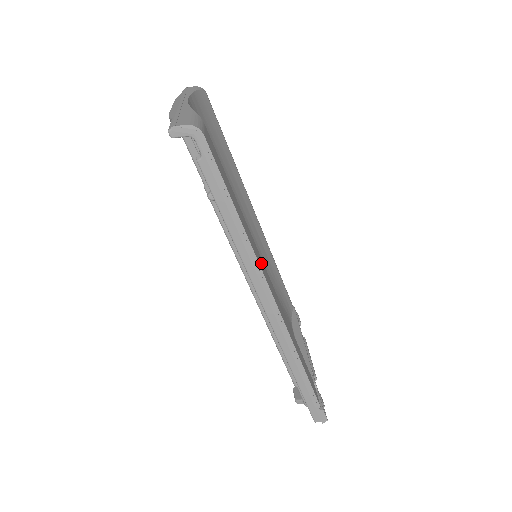
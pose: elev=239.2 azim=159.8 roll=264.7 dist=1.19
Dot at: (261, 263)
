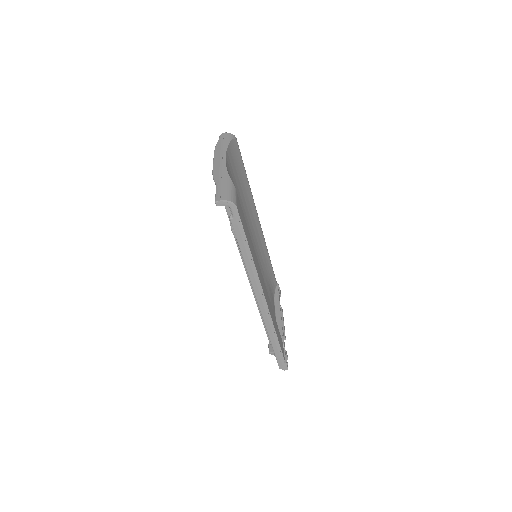
Dot at: (260, 274)
